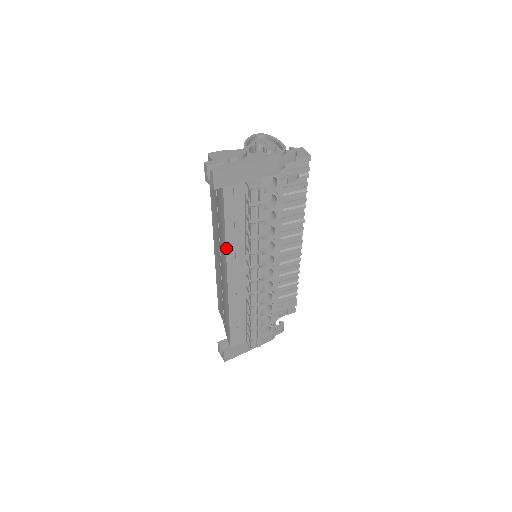
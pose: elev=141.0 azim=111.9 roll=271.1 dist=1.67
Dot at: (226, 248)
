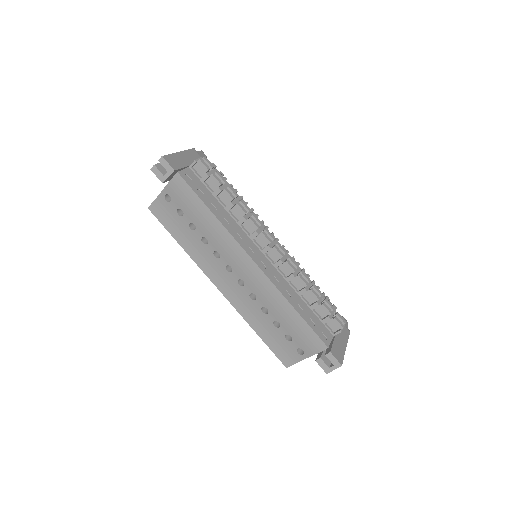
Dot at: (226, 229)
